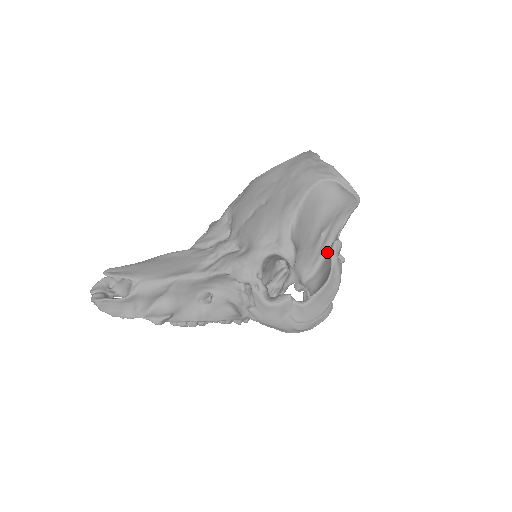
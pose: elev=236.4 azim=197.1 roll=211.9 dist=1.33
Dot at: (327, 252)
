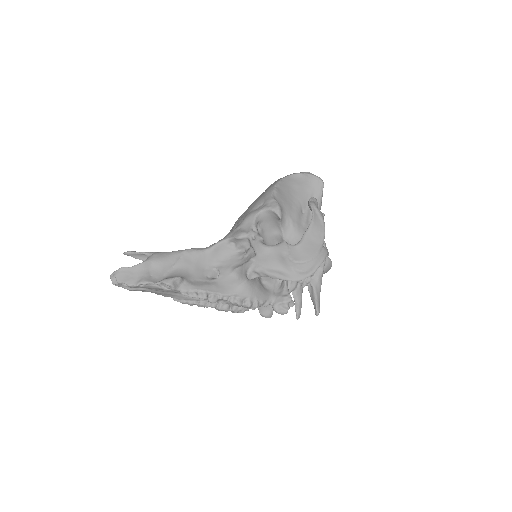
Dot at: occluded
